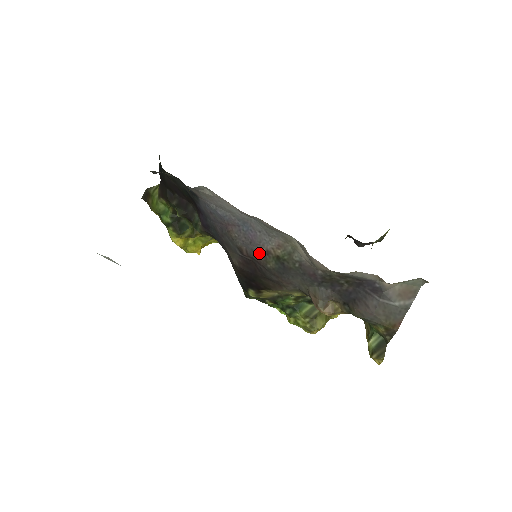
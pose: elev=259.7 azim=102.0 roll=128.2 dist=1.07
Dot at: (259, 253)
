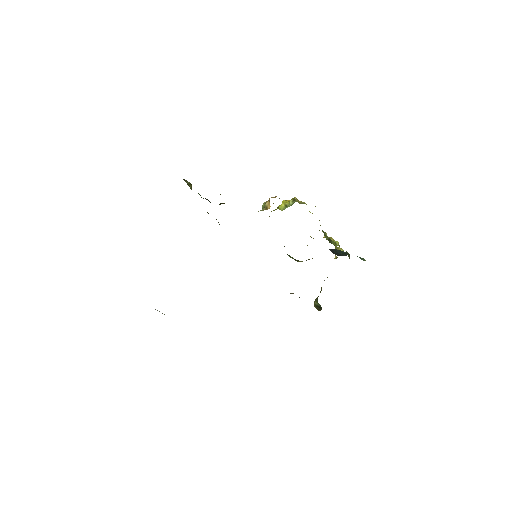
Dot at: occluded
